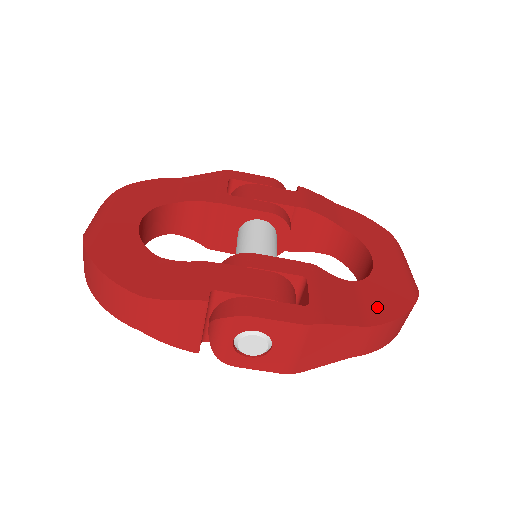
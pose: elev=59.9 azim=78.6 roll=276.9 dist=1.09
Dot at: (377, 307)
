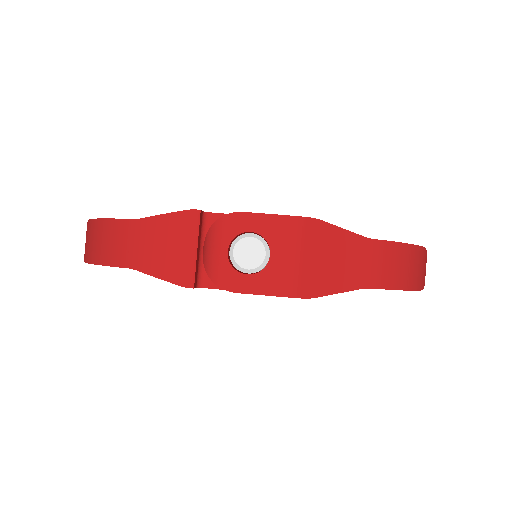
Dot at: occluded
